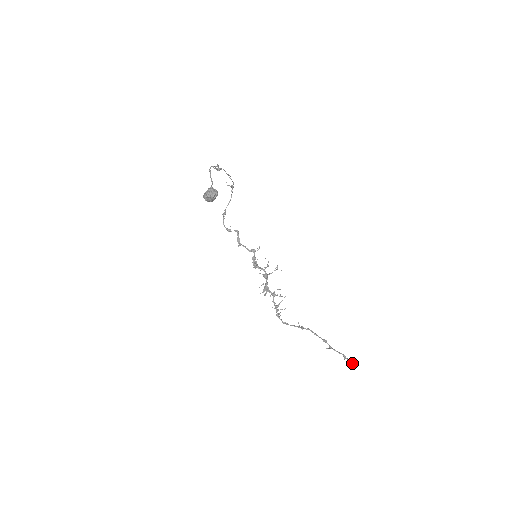
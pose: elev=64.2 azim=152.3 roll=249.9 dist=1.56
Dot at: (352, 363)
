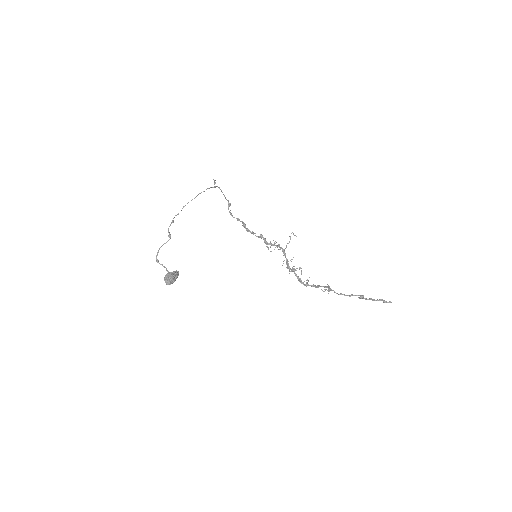
Dot at: (389, 302)
